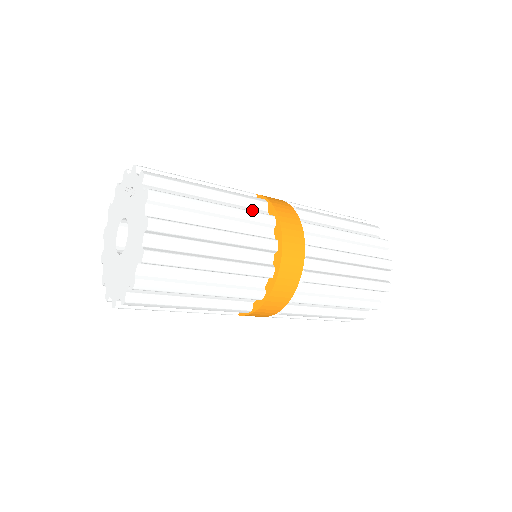
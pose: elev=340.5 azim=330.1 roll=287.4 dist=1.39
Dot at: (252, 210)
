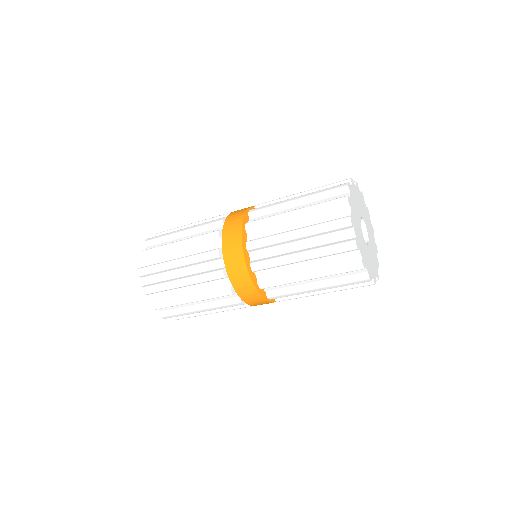
Dot at: (210, 265)
